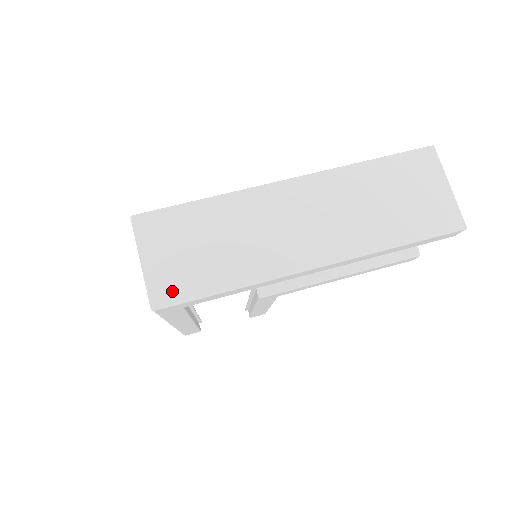
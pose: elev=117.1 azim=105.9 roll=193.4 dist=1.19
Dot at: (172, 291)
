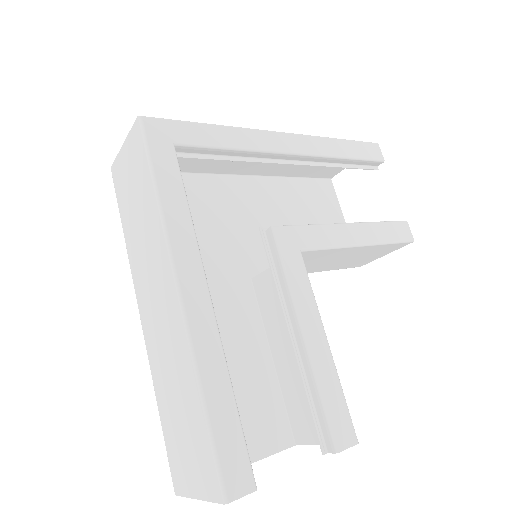
Dot at: occluded
